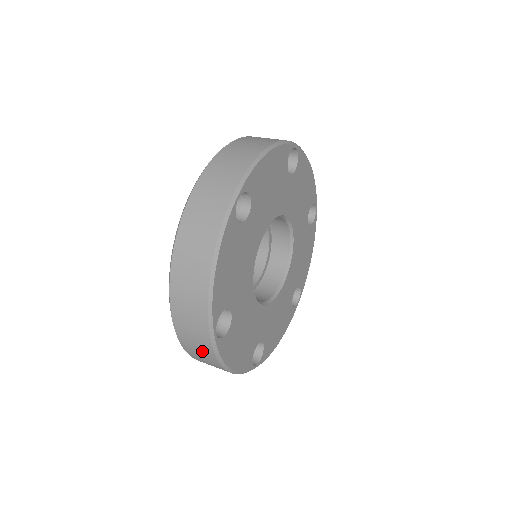
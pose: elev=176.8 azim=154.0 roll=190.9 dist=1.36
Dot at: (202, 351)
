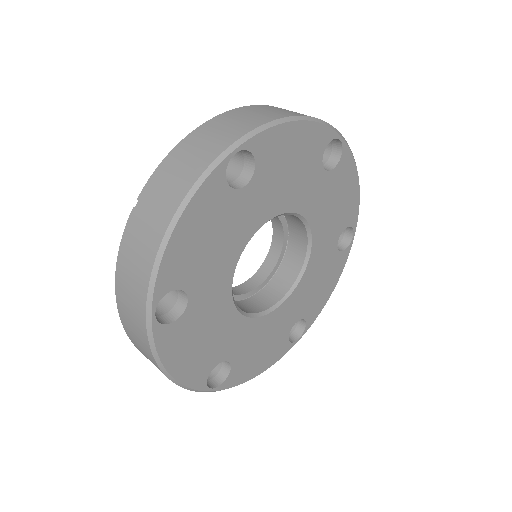
Dot at: occluded
